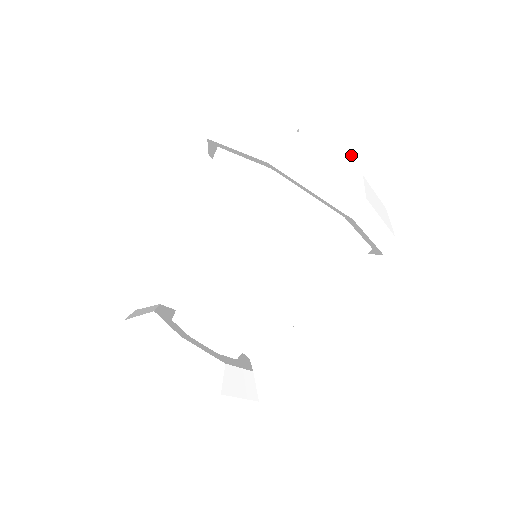
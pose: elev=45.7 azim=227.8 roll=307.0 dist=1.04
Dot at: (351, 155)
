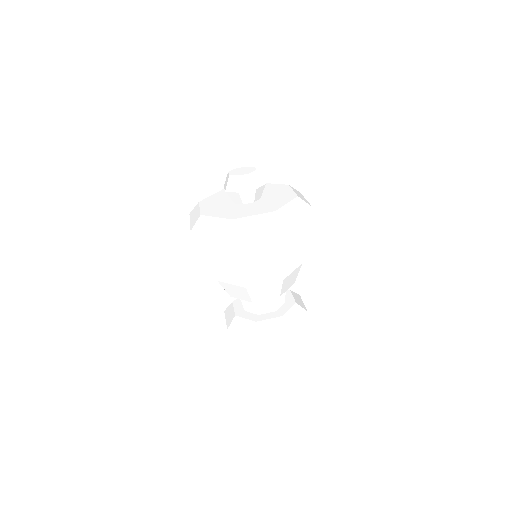
Dot at: (249, 188)
